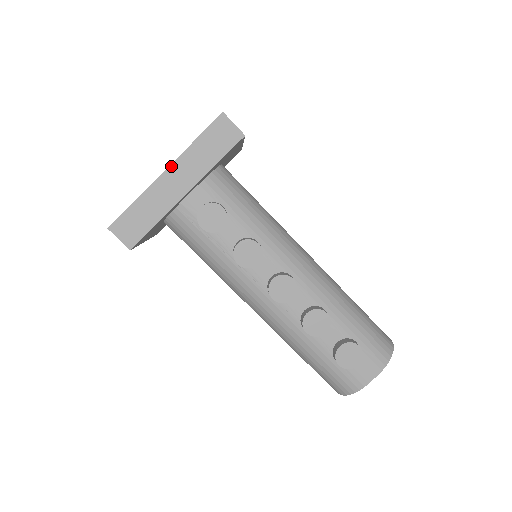
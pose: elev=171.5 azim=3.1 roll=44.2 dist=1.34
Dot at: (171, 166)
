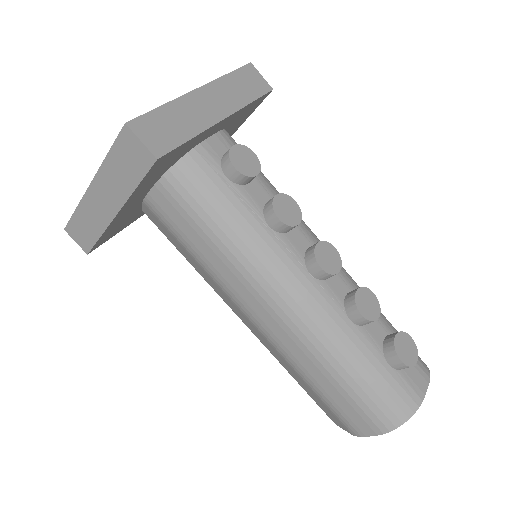
Dot at: (205, 86)
